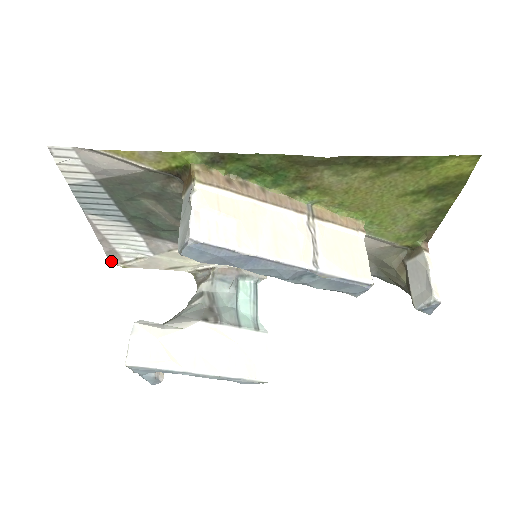
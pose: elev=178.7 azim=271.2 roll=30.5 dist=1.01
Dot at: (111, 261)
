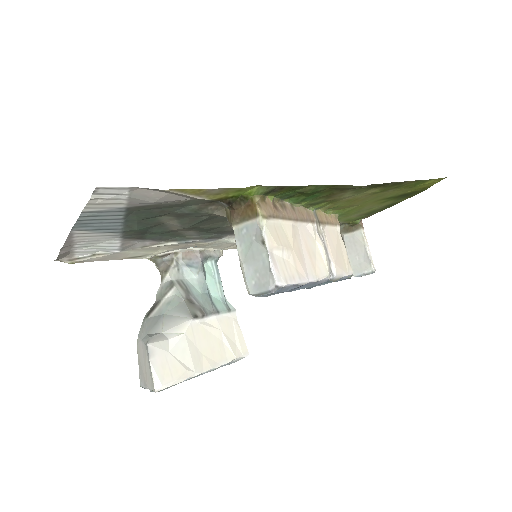
Dot at: (56, 259)
